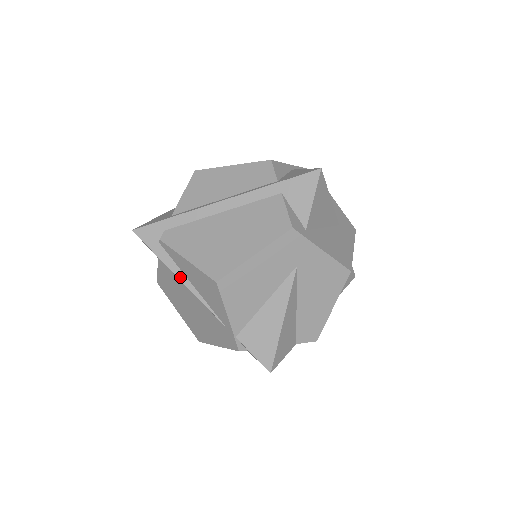
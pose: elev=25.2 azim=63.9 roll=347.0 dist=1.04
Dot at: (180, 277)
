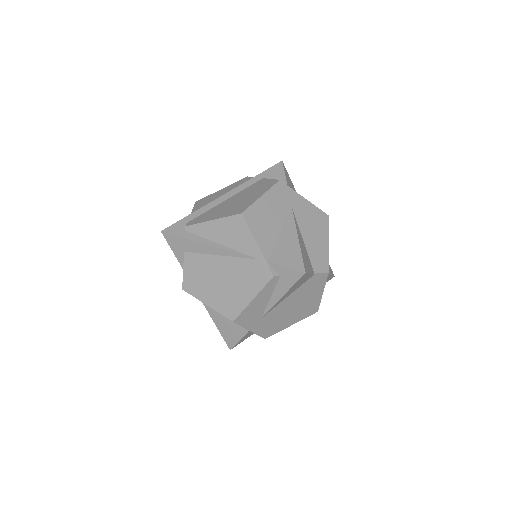
Dot at: (209, 243)
